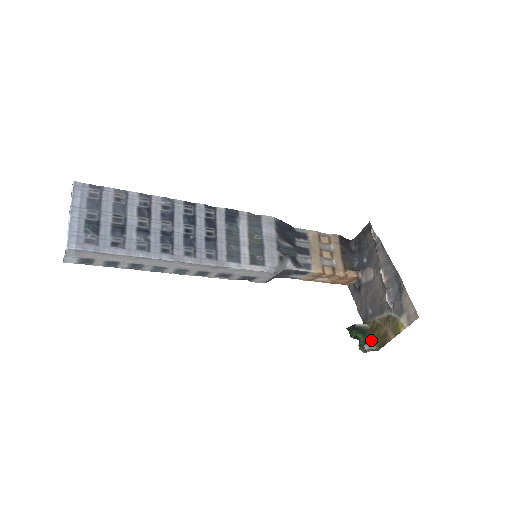
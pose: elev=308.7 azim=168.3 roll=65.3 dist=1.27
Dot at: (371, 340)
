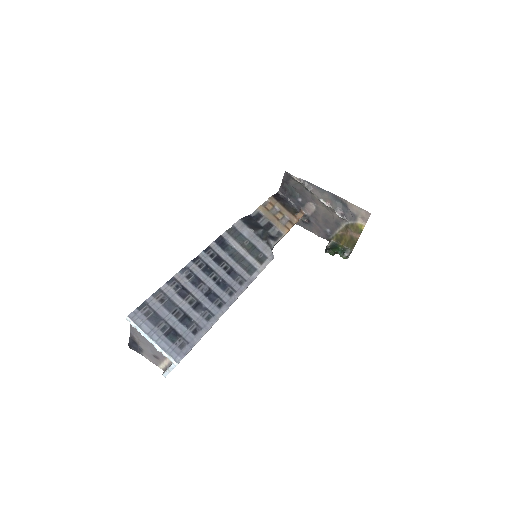
Dot at: (344, 248)
